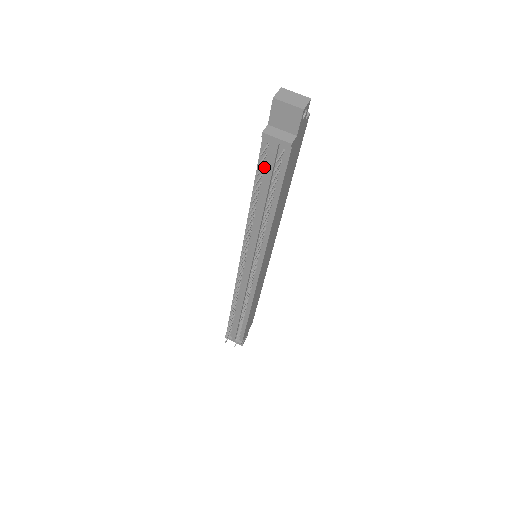
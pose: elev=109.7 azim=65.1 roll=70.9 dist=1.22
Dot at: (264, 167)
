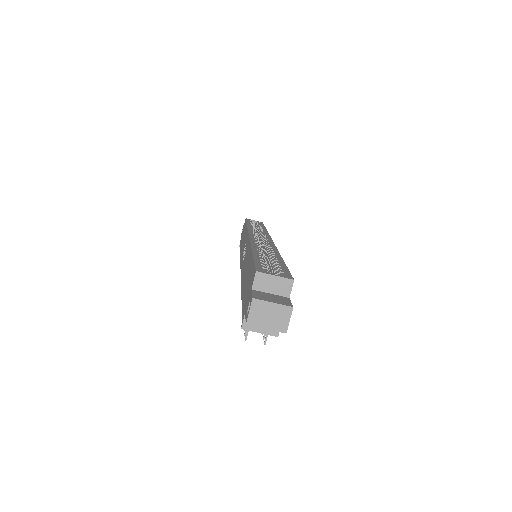
Dot at: occluded
